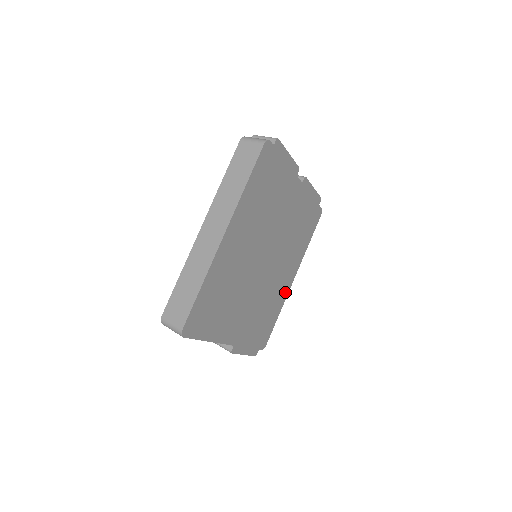
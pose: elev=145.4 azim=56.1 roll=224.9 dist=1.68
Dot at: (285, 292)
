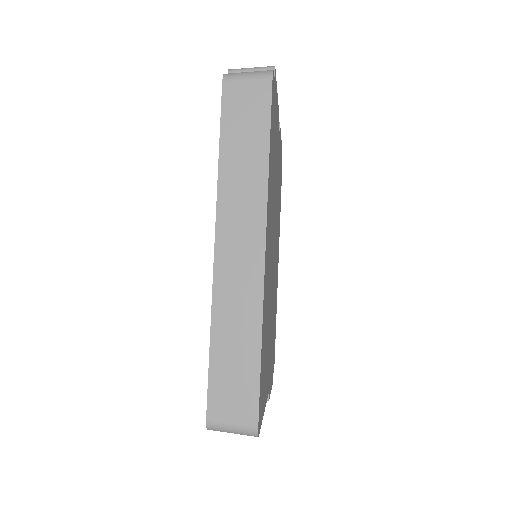
Dot at: occluded
